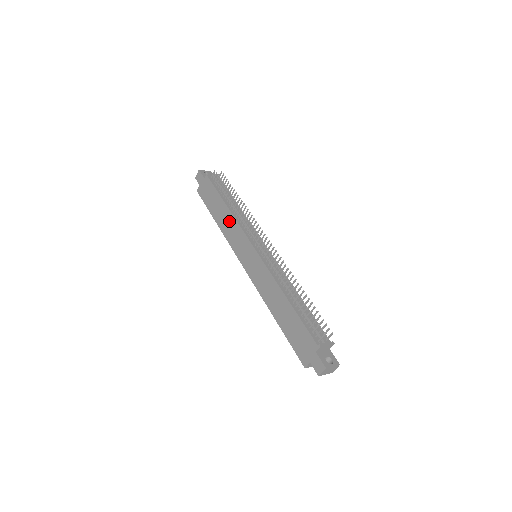
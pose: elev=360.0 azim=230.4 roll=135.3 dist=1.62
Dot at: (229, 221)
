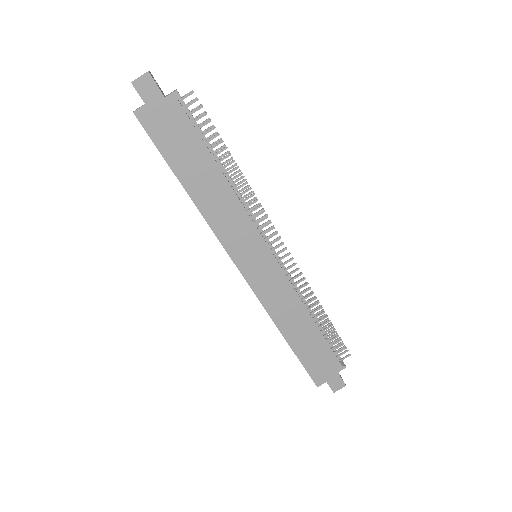
Dot at: (224, 200)
